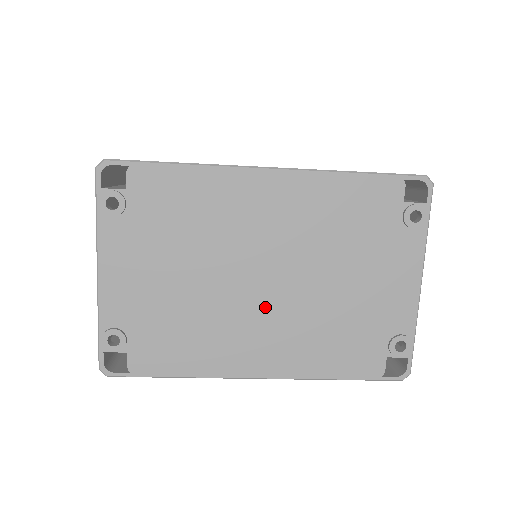
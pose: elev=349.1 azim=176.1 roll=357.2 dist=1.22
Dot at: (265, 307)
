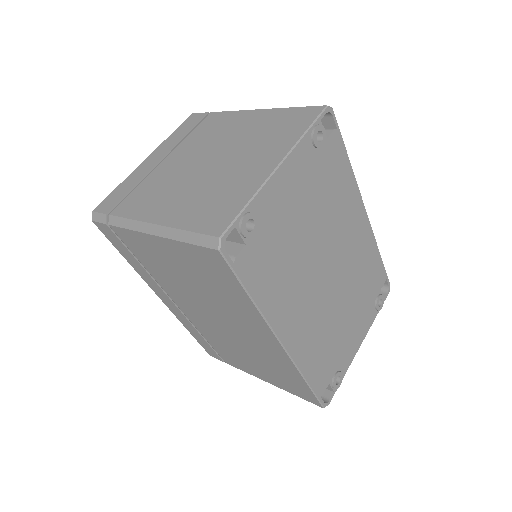
Dot at: (317, 293)
